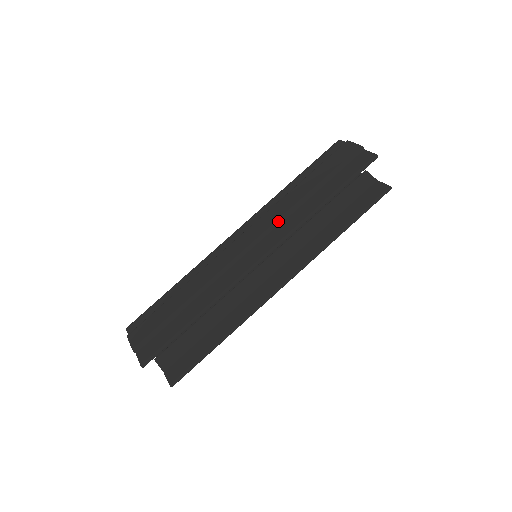
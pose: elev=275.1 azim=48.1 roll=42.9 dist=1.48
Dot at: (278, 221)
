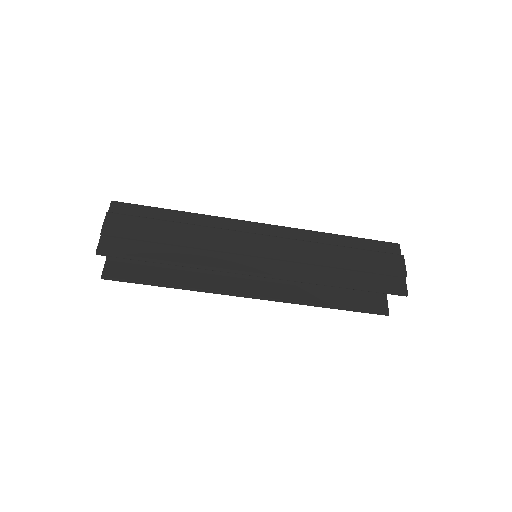
Dot at: (298, 260)
